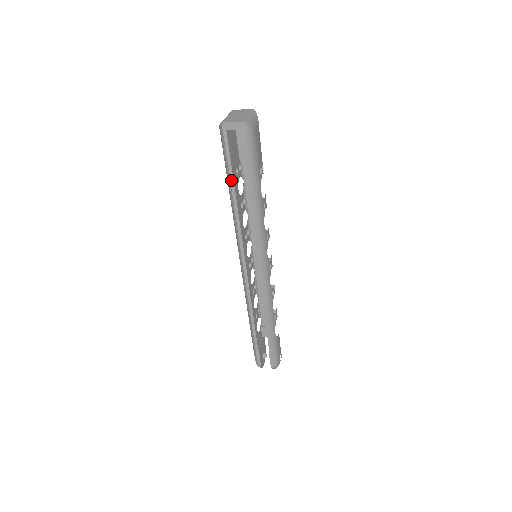
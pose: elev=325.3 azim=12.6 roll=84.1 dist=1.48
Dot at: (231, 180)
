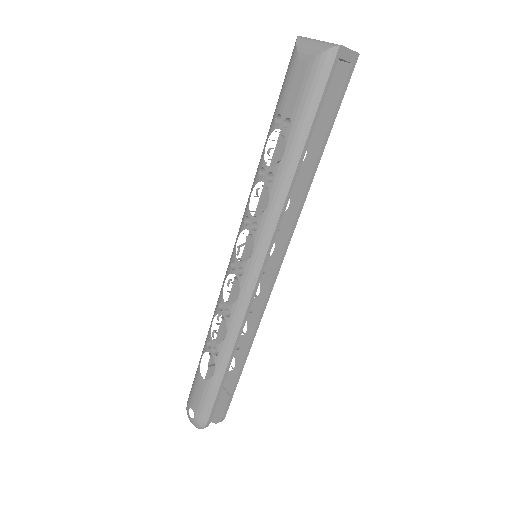
Dot at: (309, 135)
